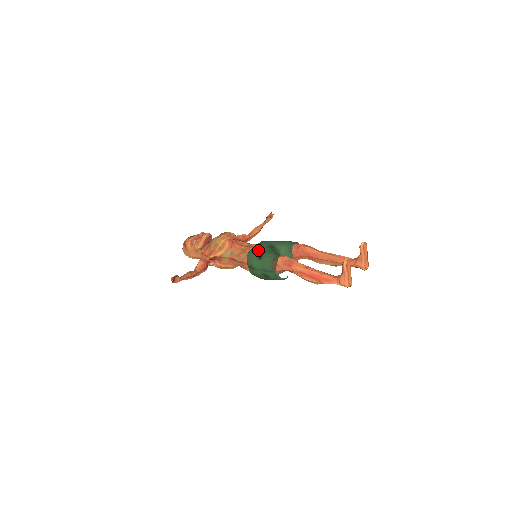
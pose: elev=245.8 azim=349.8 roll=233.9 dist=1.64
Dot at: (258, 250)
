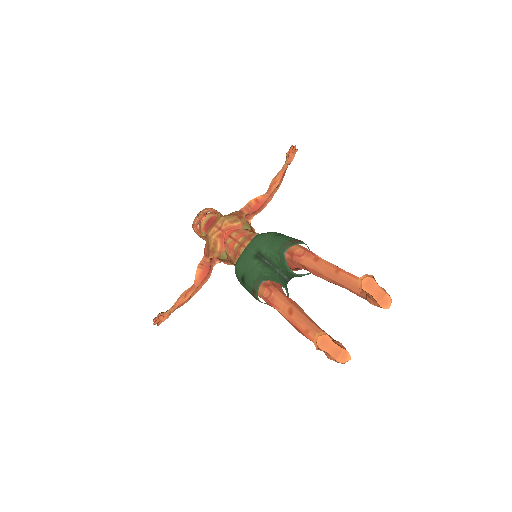
Dot at: (242, 264)
